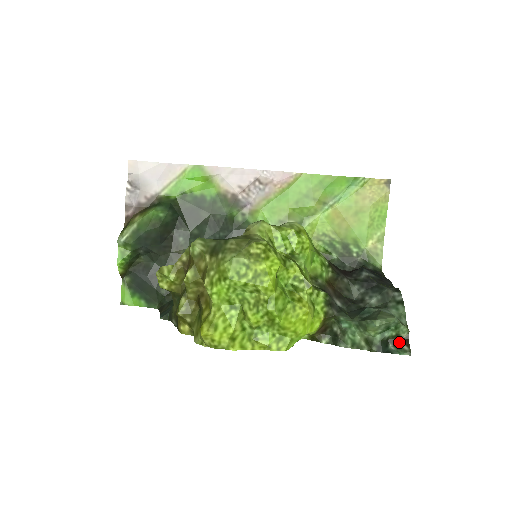
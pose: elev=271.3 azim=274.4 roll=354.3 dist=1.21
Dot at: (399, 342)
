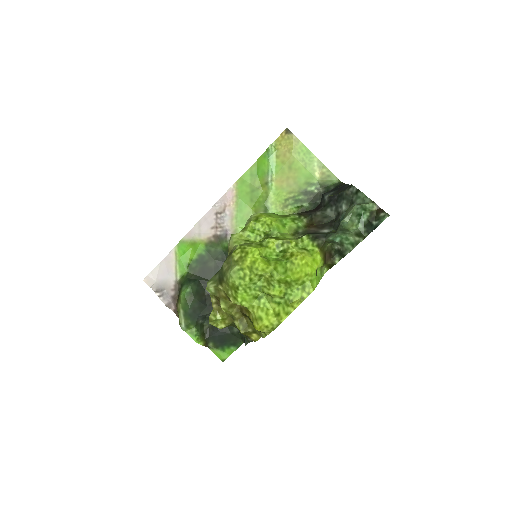
Dot at: (376, 215)
